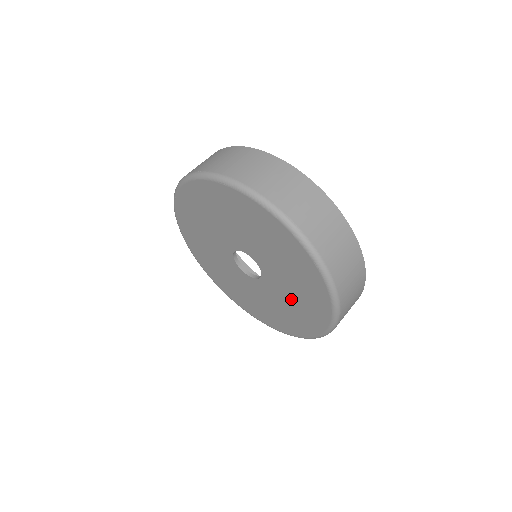
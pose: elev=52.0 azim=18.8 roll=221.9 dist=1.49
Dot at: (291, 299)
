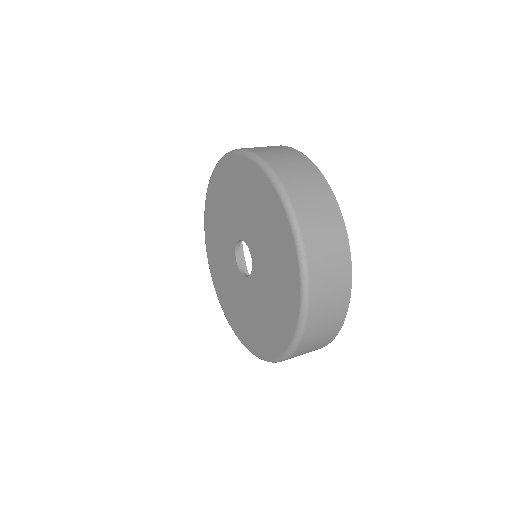
Dot at: (240, 304)
